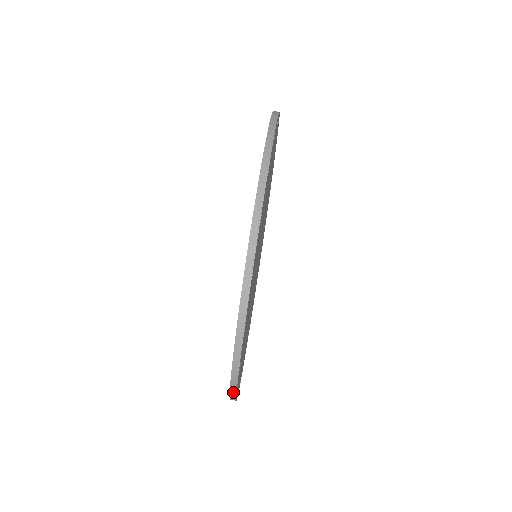
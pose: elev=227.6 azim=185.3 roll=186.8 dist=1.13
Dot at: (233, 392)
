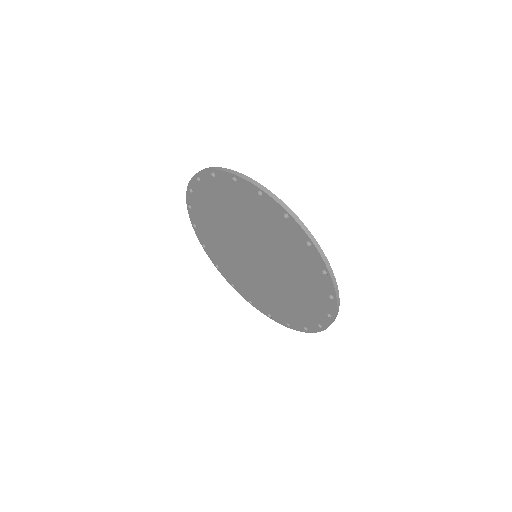
Dot at: (308, 232)
